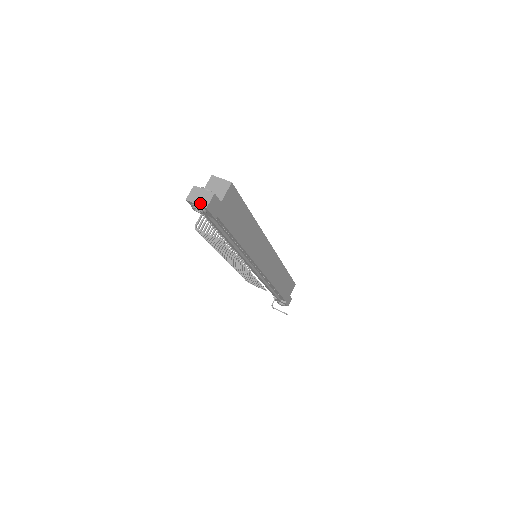
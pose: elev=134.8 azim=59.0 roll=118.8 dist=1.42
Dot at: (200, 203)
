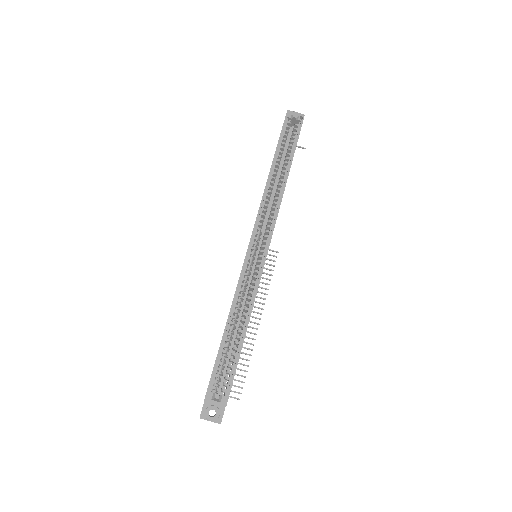
Dot at: occluded
